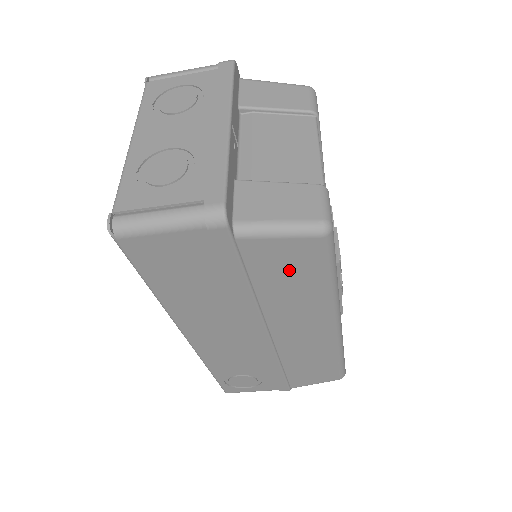
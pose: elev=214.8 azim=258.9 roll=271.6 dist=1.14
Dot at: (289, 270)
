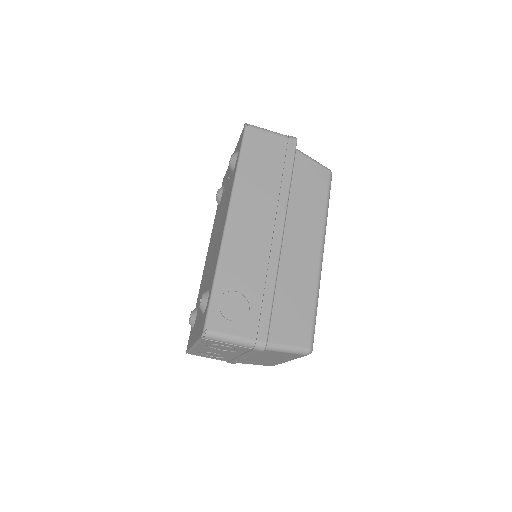
Dot at: (310, 184)
